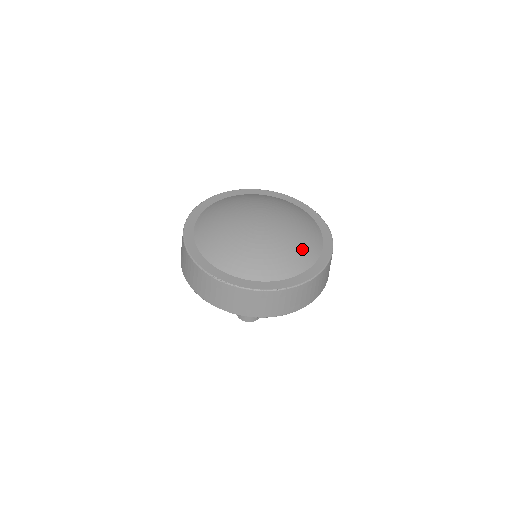
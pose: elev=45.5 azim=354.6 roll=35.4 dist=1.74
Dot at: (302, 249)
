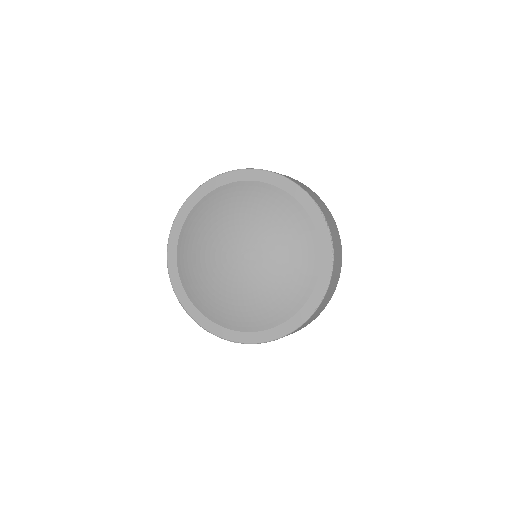
Dot at: (274, 305)
